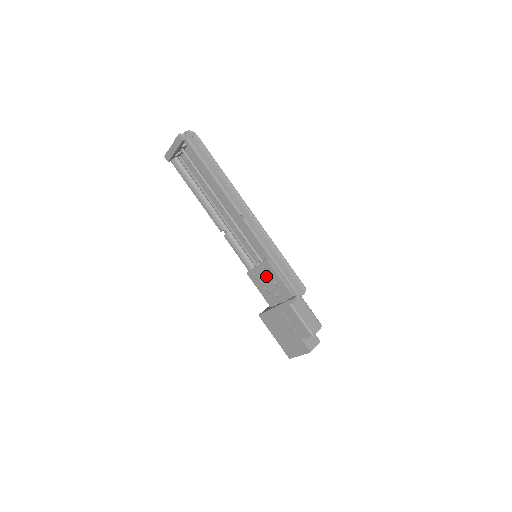
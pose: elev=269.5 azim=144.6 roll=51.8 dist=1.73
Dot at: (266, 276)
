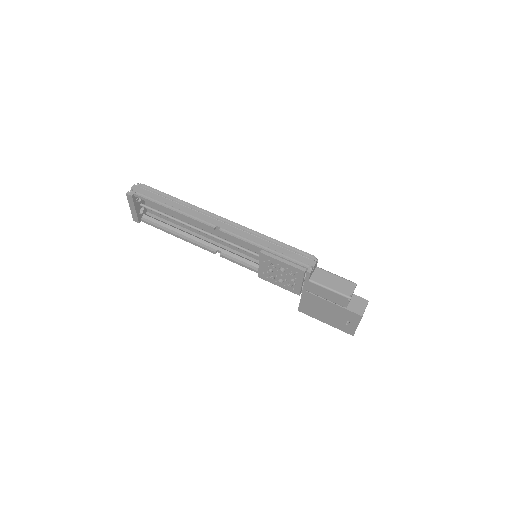
Dot at: (272, 268)
